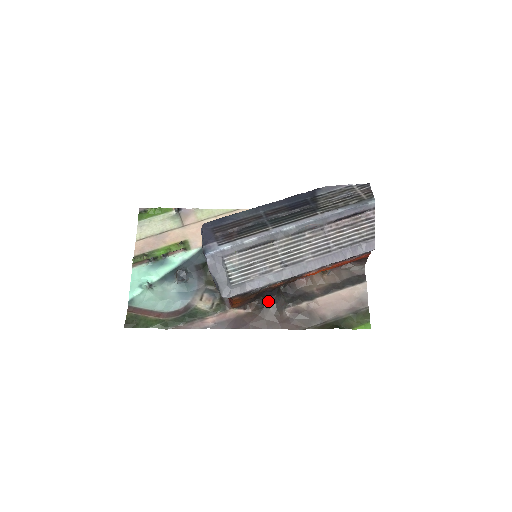
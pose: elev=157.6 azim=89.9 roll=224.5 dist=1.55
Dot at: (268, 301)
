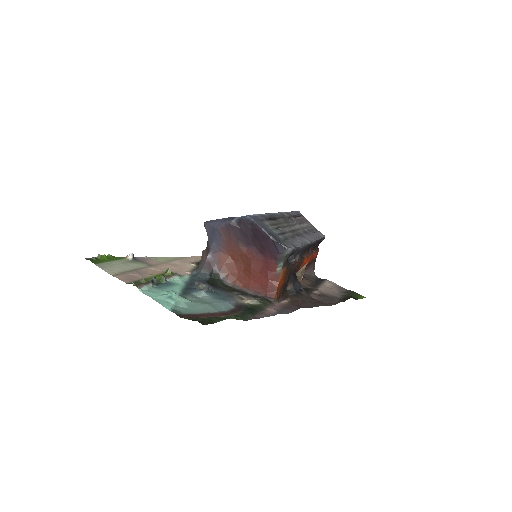
Dot at: (296, 287)
